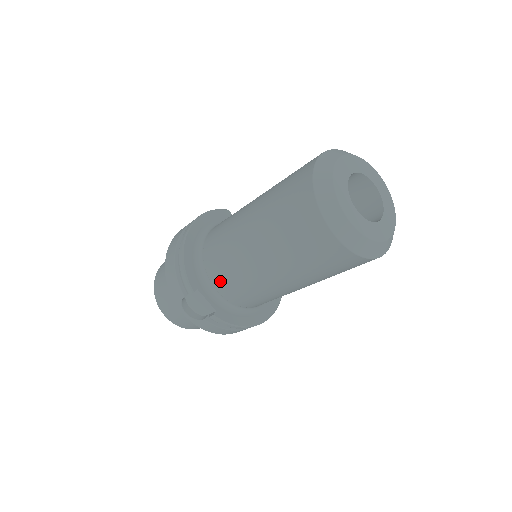
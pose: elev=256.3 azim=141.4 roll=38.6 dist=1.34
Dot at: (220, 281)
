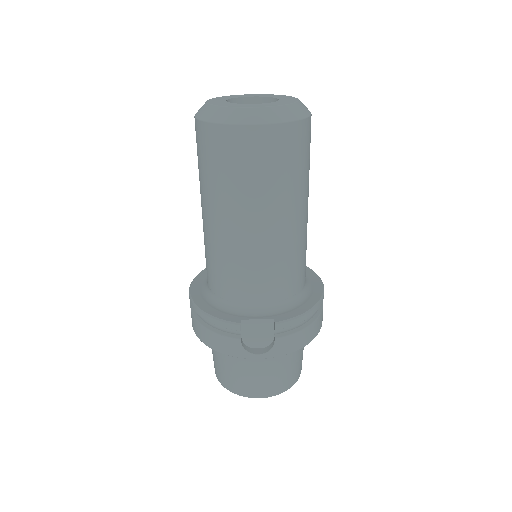
Dot at: (248, 292)
